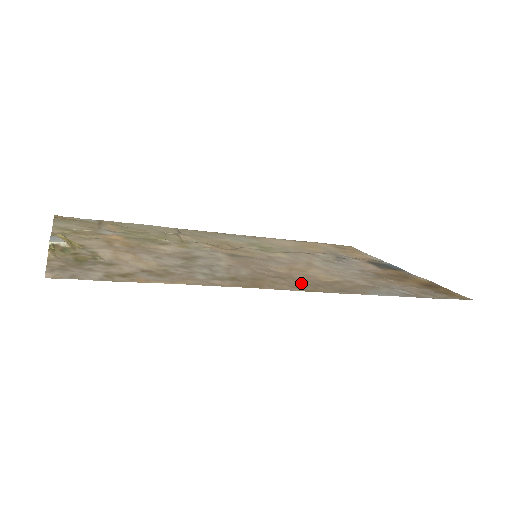
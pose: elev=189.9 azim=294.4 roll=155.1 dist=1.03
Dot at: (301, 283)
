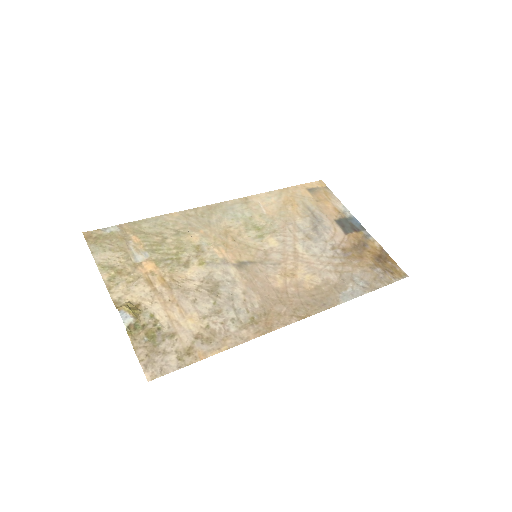
Dot at: (295, 305)
